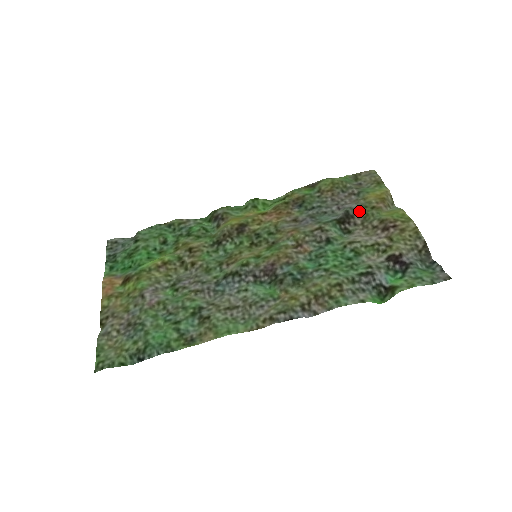
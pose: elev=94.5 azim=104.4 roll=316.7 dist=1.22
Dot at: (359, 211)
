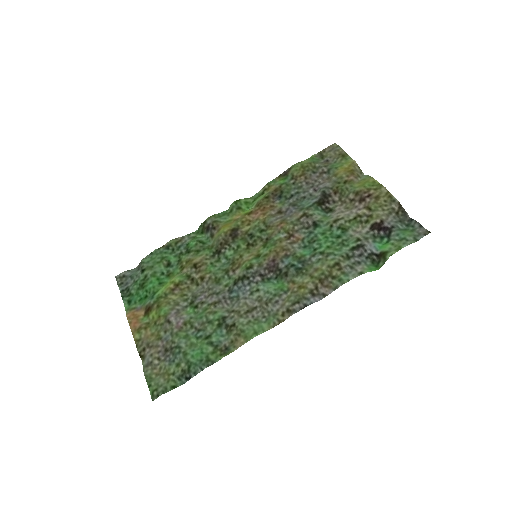
Dot at: (334, 188)
